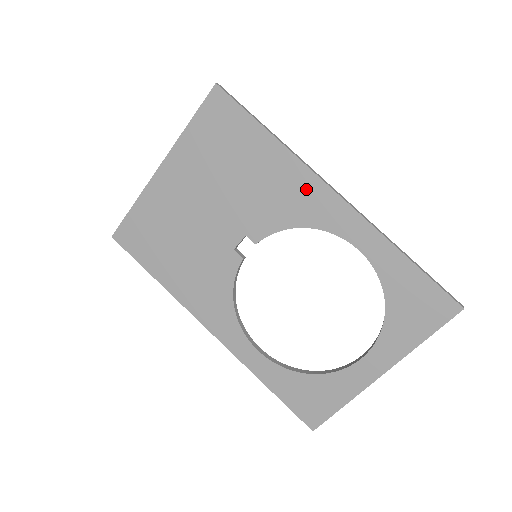
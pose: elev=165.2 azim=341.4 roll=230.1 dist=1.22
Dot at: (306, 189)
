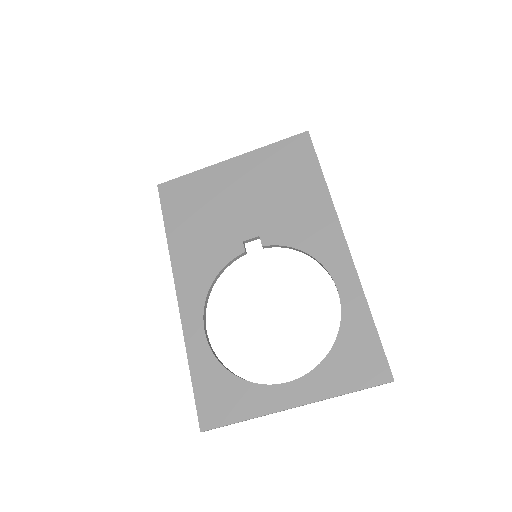
Dot at: (326, 227)
